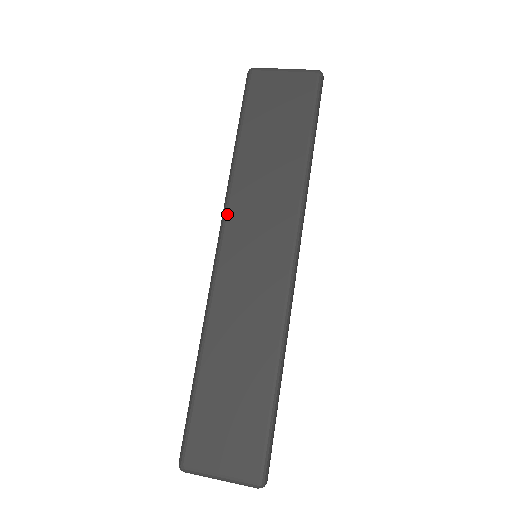
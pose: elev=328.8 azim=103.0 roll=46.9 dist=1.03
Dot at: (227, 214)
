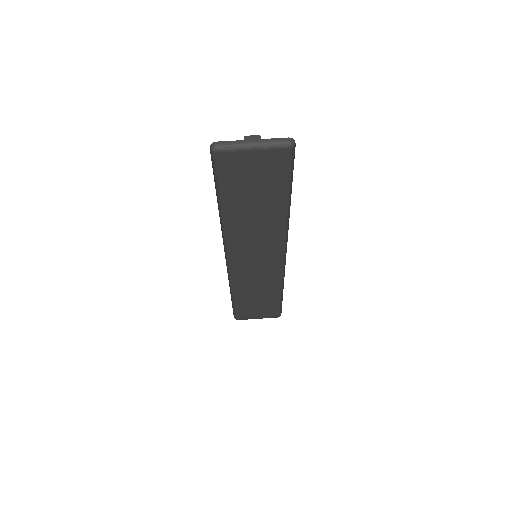
Dot at: (228, 245)
